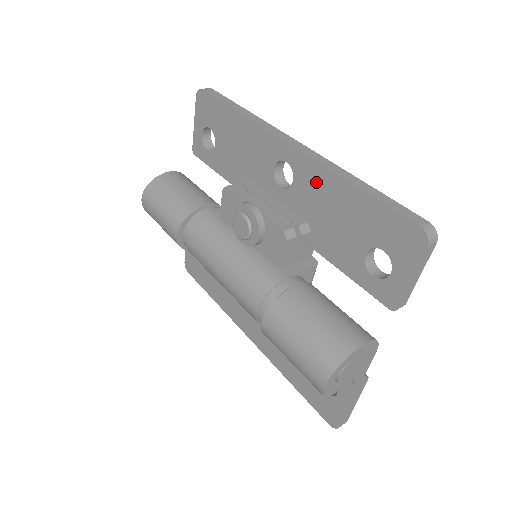
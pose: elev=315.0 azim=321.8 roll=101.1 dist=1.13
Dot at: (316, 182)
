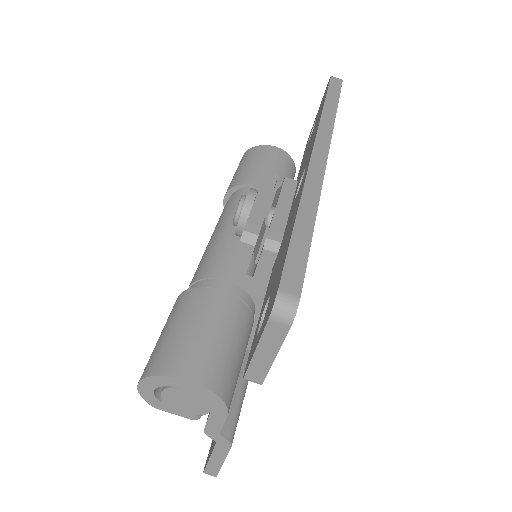
Dot at: (297, 199)
